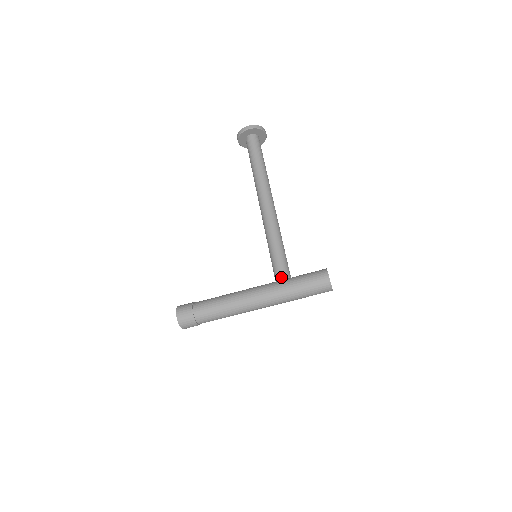
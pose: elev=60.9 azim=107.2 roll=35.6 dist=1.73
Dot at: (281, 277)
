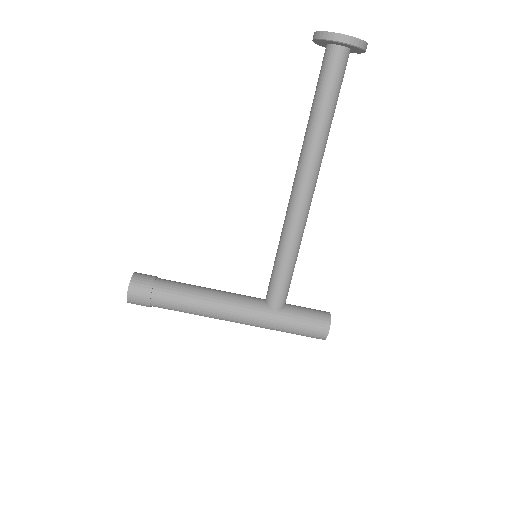
Dot at: (275, 306)
